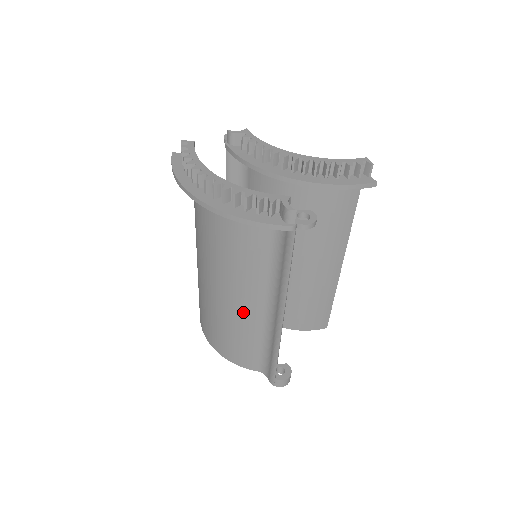
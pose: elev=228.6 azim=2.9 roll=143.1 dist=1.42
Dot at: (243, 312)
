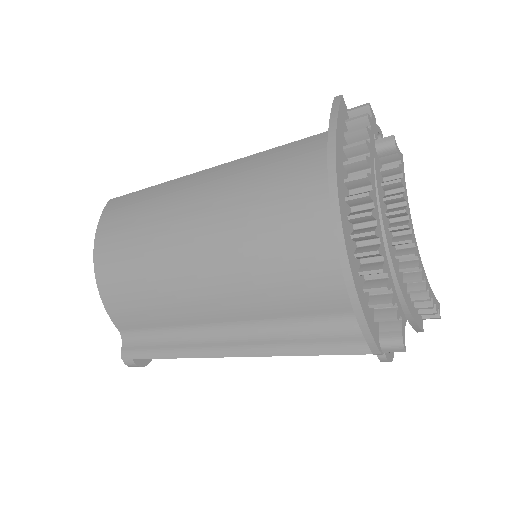
Dot at: (191, 300)
